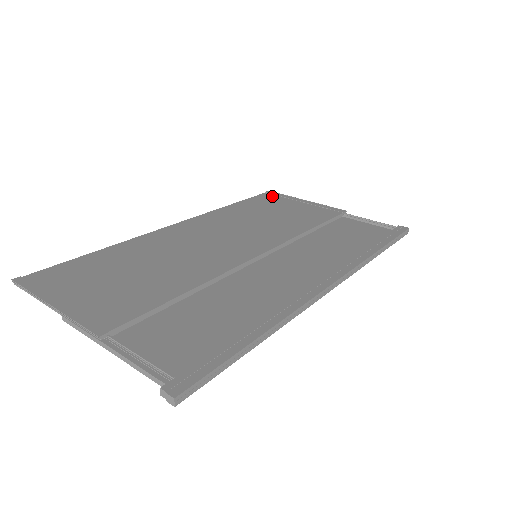
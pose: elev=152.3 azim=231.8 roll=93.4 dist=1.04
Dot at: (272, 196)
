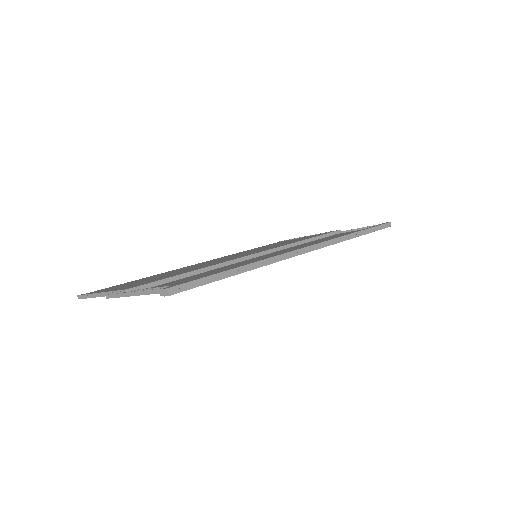
Dot at: occluded
